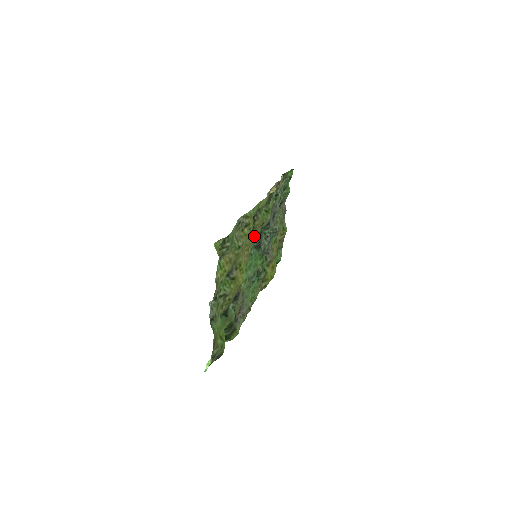
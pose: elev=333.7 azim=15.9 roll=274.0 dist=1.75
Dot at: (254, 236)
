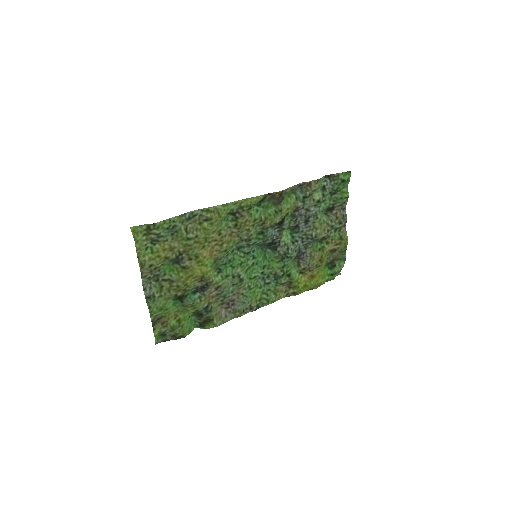
Dot at: (240, 234)
